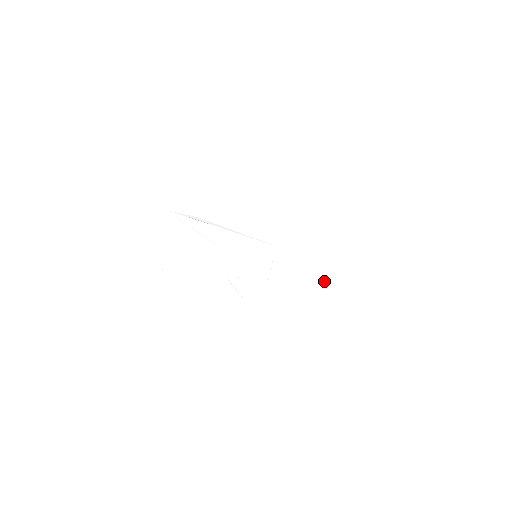
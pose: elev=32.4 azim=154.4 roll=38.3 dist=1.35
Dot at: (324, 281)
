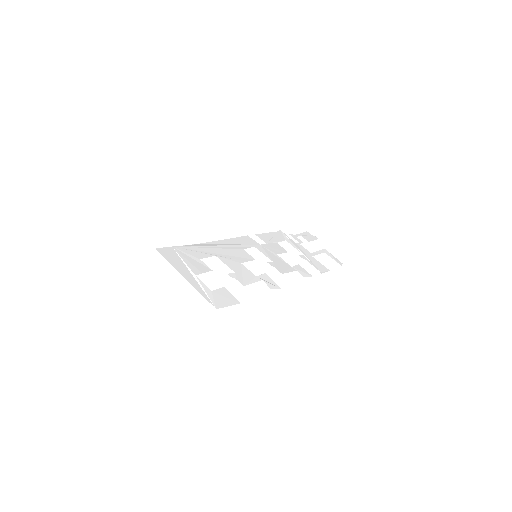
Dot at: (303, 257)
